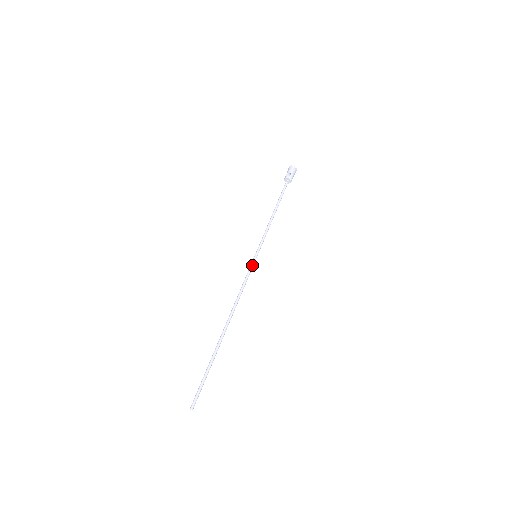
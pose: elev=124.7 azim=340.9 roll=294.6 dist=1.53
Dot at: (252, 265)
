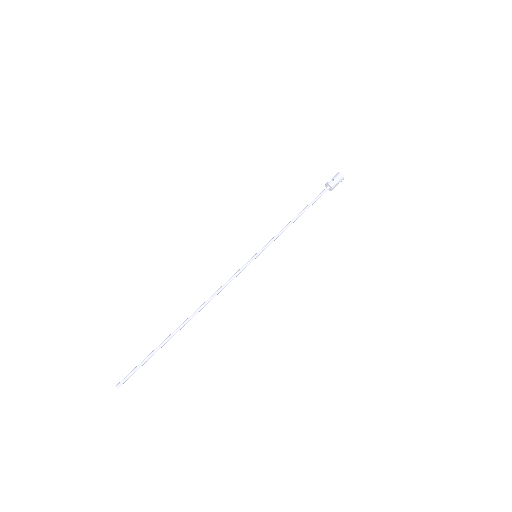
Dot at: (247, 264)
